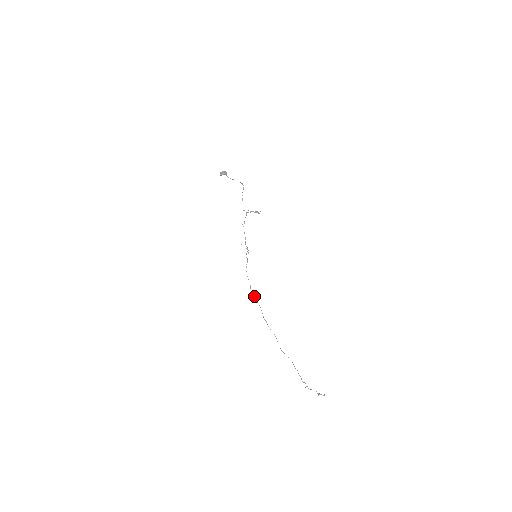
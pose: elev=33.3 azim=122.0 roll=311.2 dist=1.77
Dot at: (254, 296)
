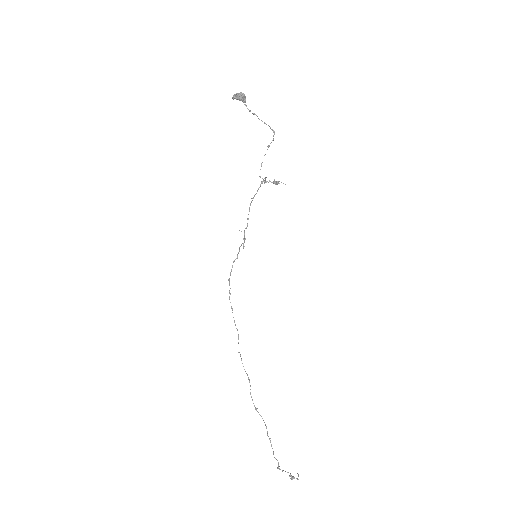
Dot at: occluded
